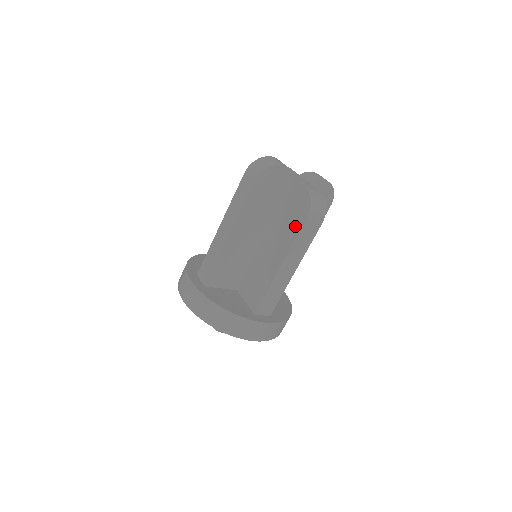
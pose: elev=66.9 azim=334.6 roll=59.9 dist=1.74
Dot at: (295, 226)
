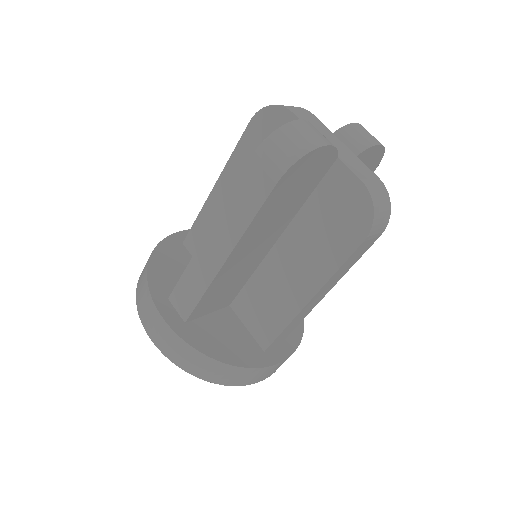
Dot at: (339, 245)
